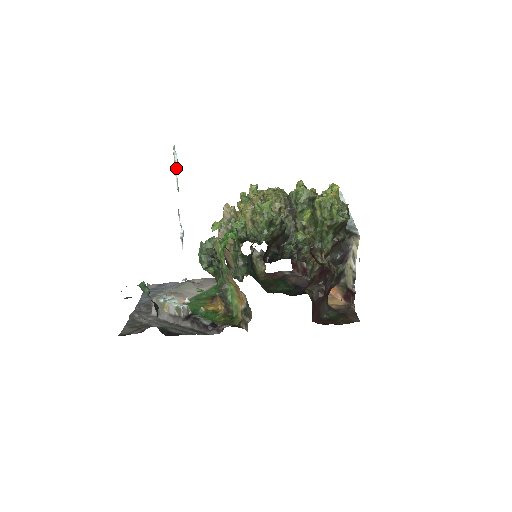
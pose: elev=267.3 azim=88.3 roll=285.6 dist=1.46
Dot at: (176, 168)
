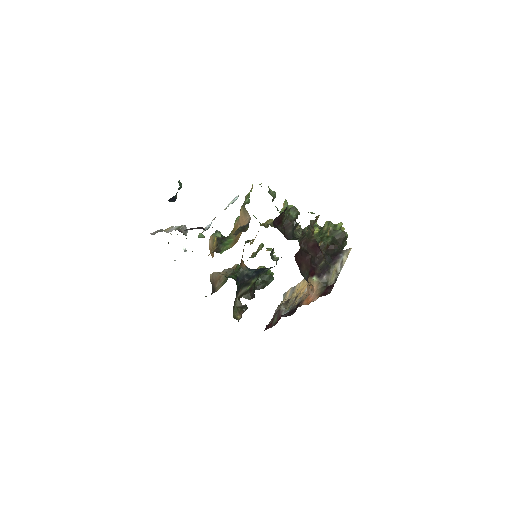
Dot at: (233, 201)
